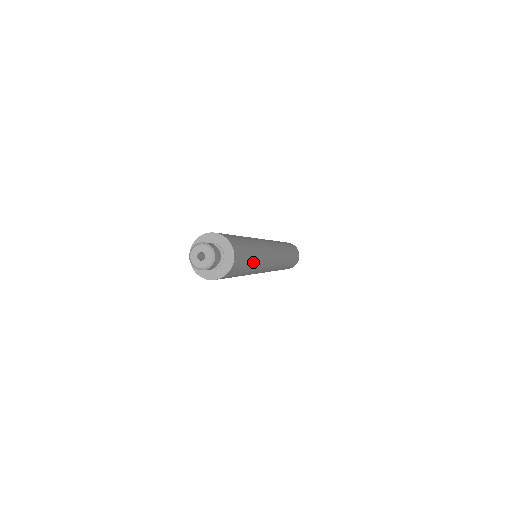
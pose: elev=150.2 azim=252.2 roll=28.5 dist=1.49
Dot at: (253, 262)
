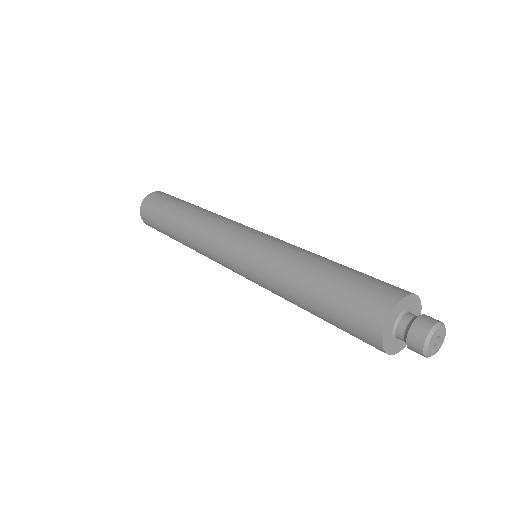
Dot at: occluded
